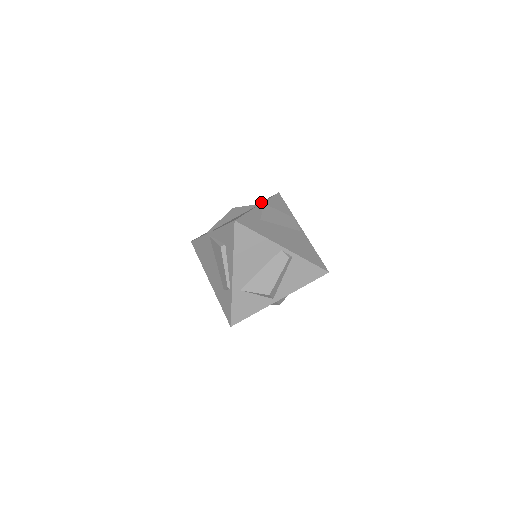
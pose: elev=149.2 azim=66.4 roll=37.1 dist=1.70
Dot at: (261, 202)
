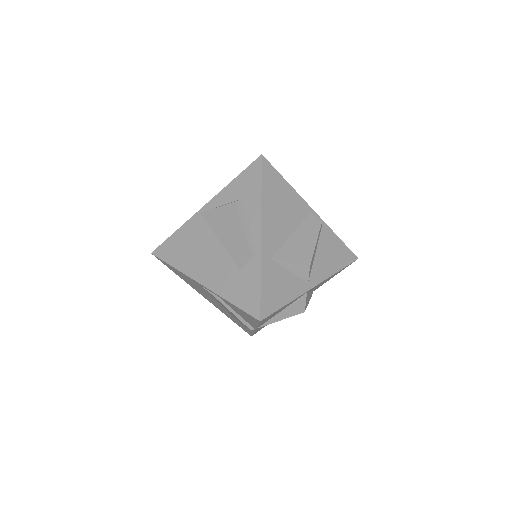
Dot at: occluded
